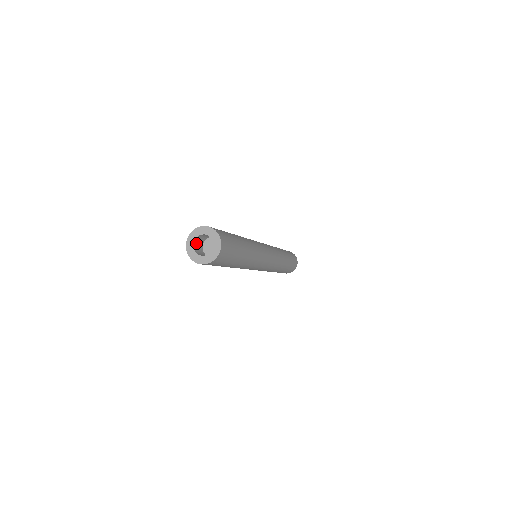
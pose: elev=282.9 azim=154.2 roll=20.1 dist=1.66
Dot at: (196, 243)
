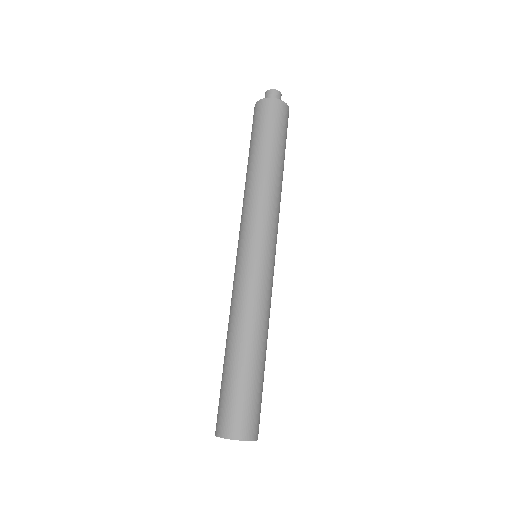
Dot at: occluded
